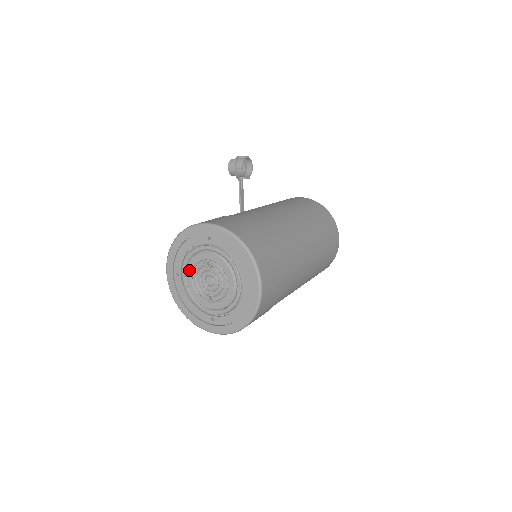
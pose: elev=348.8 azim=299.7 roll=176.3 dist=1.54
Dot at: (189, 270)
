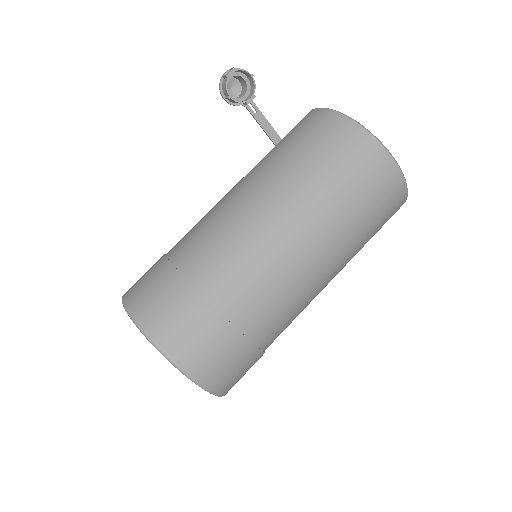
Dot at: occluded
